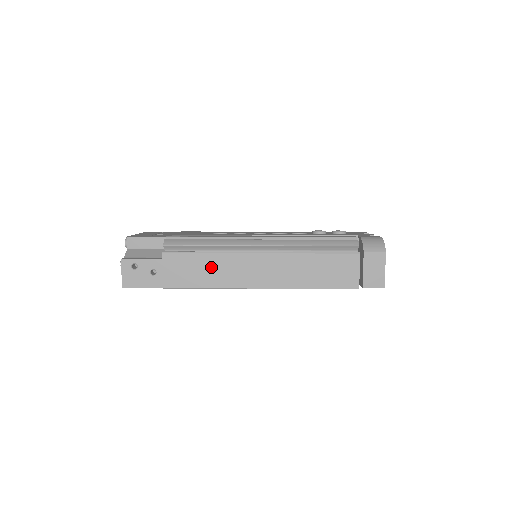
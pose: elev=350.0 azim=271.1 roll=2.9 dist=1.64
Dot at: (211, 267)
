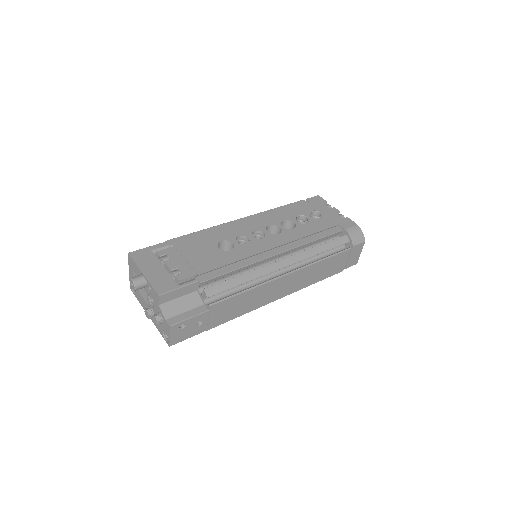
Dot at: (249, 299)
